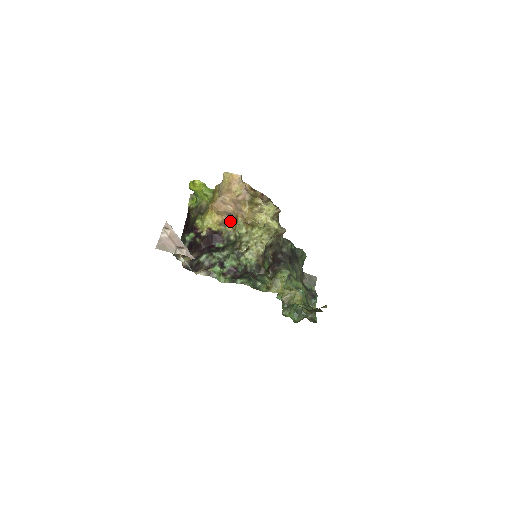
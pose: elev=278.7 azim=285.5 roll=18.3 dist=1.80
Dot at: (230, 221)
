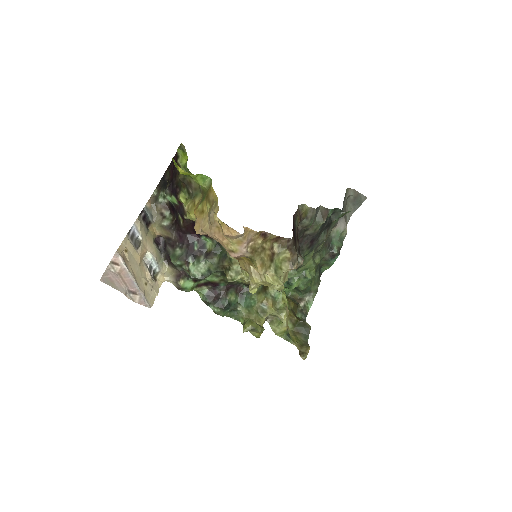
Dot at: occluded
